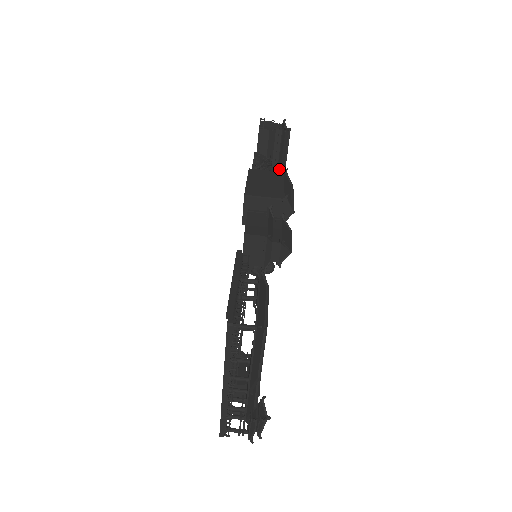
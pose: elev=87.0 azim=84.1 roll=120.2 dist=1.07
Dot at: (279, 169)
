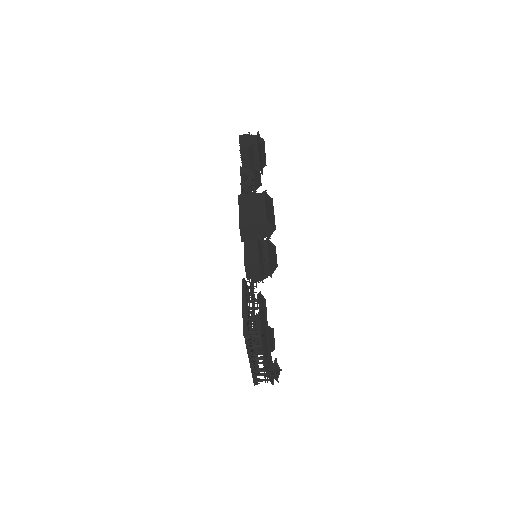
Dot at: (262, 170)
